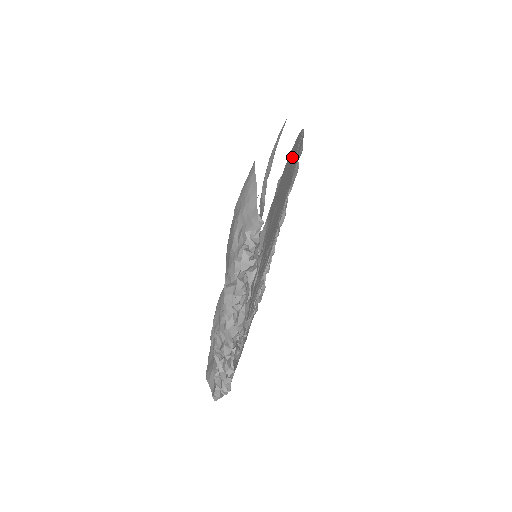
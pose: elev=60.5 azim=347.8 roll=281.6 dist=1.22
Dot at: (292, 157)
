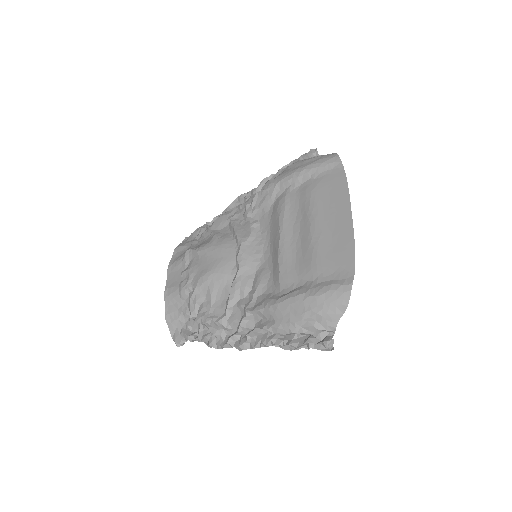
Dot at: occluded
